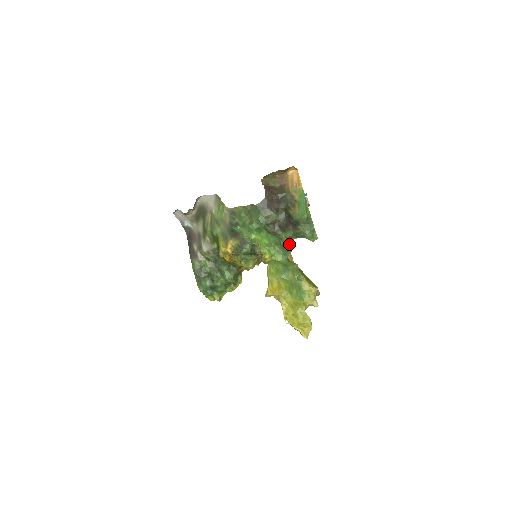
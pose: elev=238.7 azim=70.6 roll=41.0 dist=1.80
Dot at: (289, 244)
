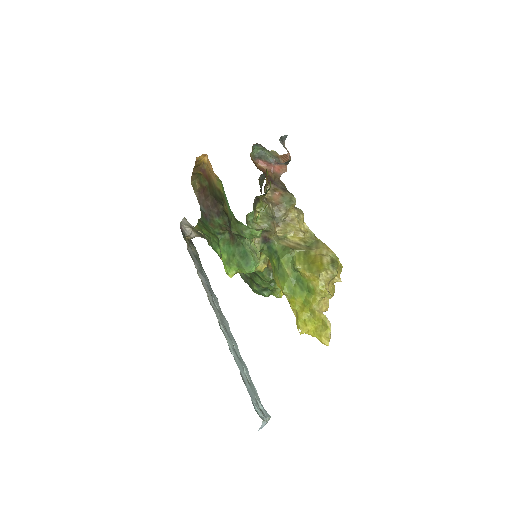
Dot at: (291, 216)
